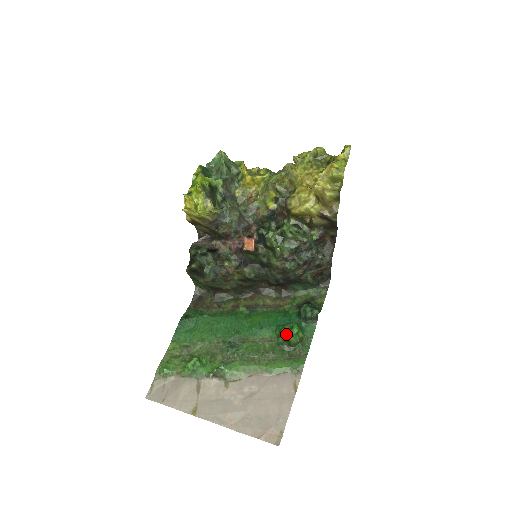
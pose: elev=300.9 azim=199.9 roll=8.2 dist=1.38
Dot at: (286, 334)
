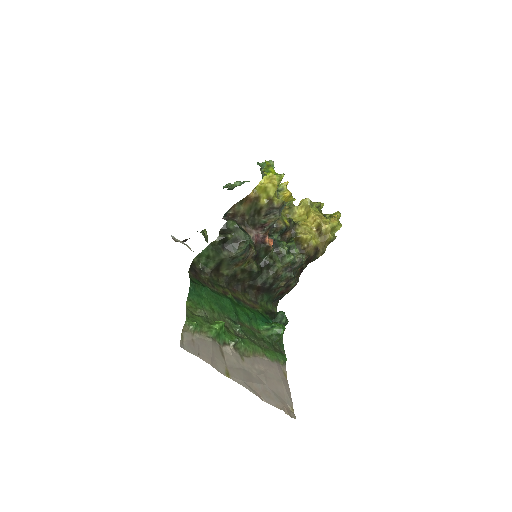
Dot at: (282, 328)
